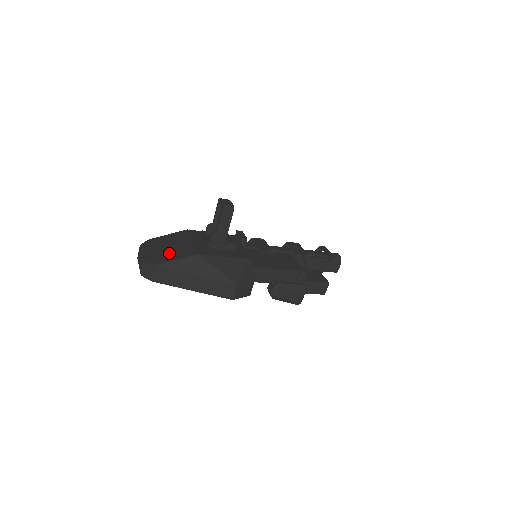
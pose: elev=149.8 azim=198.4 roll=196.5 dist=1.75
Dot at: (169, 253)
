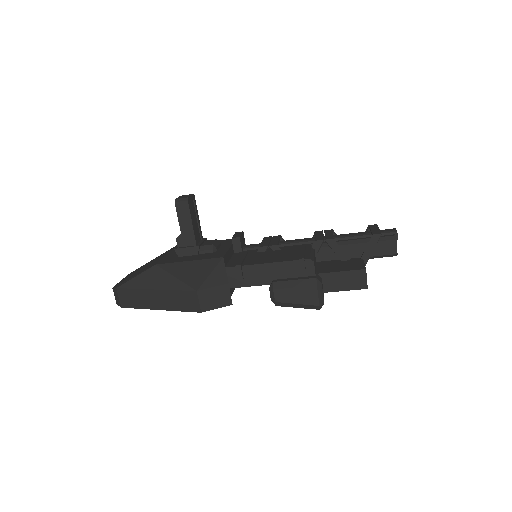
Dot at: (137, 272)
